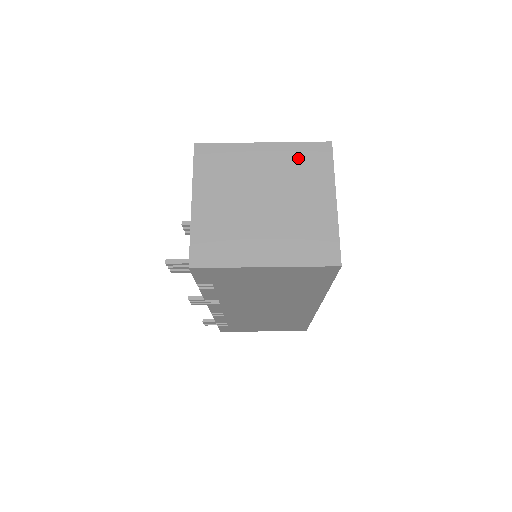
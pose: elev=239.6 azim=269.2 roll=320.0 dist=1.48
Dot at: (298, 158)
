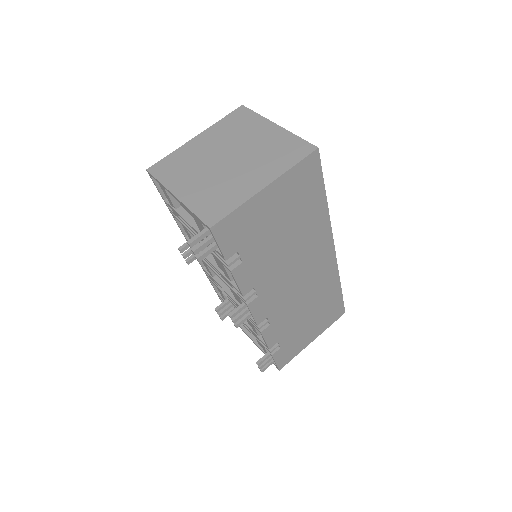
Dot at: (228, 126)
